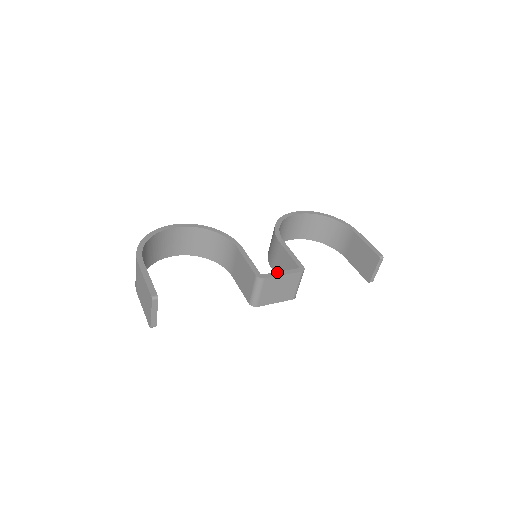
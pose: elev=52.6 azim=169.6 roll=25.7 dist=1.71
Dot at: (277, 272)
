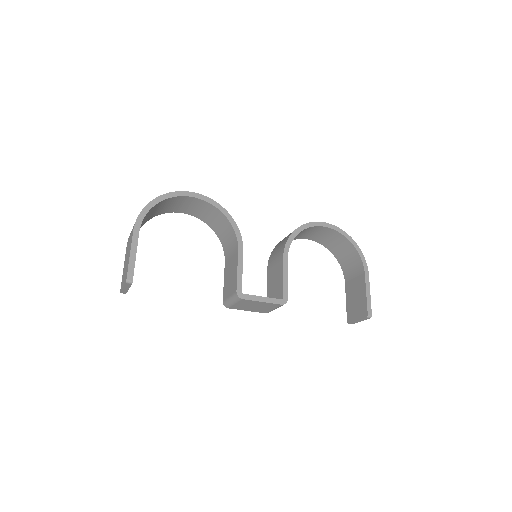
Dot at: (258, 296)
